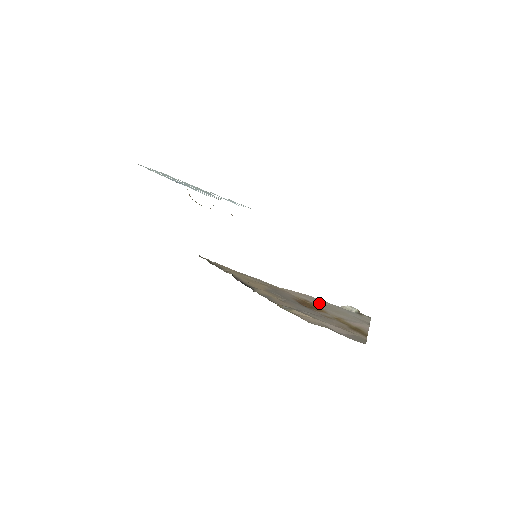
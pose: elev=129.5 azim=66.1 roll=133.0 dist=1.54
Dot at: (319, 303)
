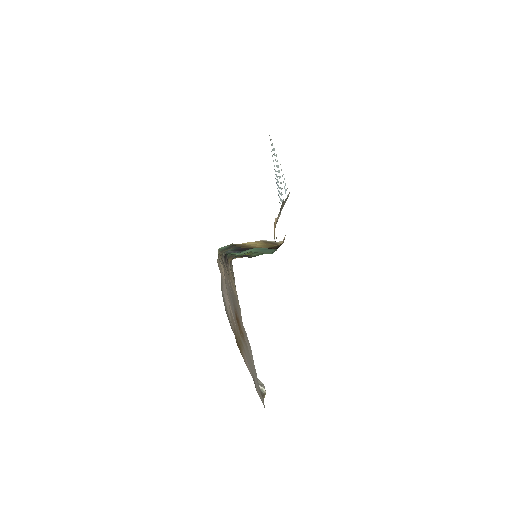
Dot at: (248, 348)
